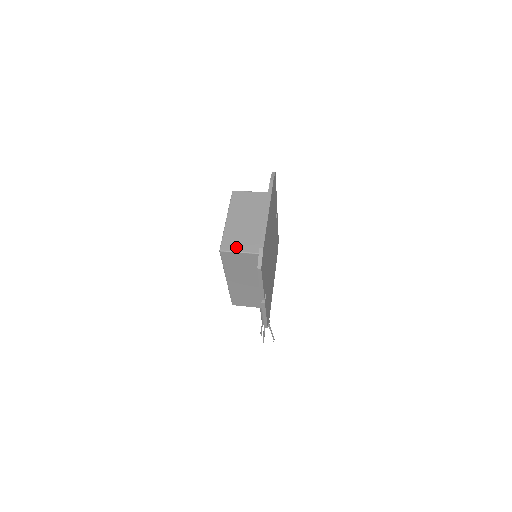
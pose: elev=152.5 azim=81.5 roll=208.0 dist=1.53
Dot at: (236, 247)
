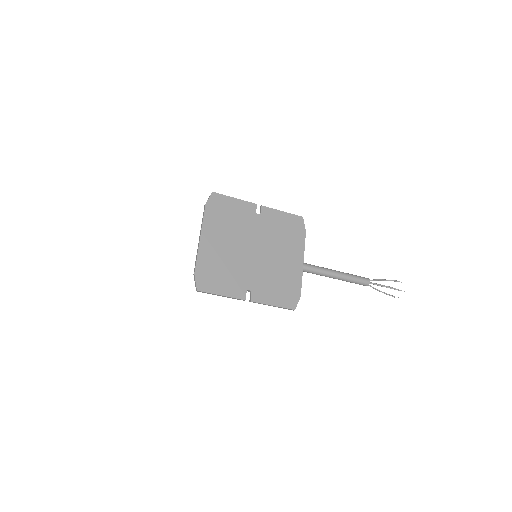
Dot at: occluded
